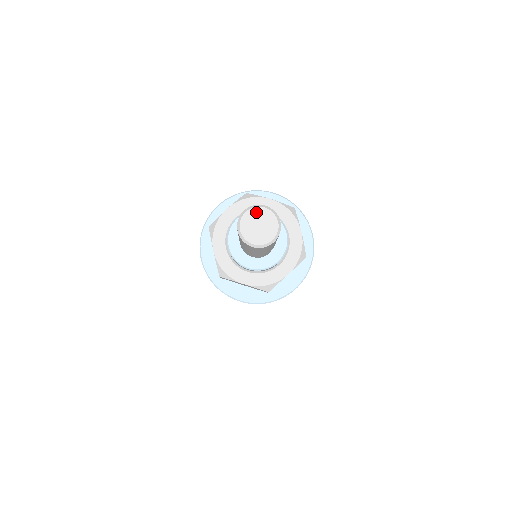
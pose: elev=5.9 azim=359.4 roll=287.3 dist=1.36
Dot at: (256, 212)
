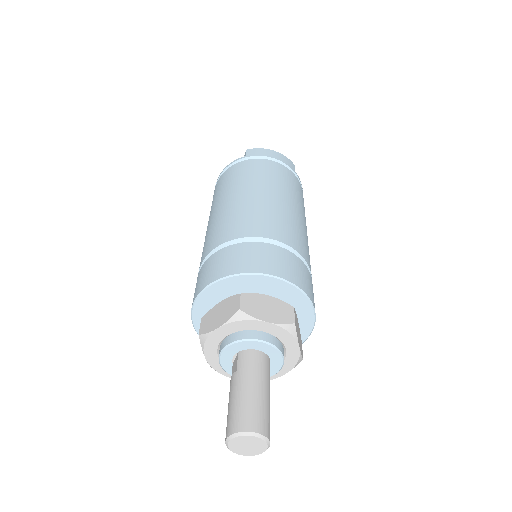
Dot at: (244, 439)
